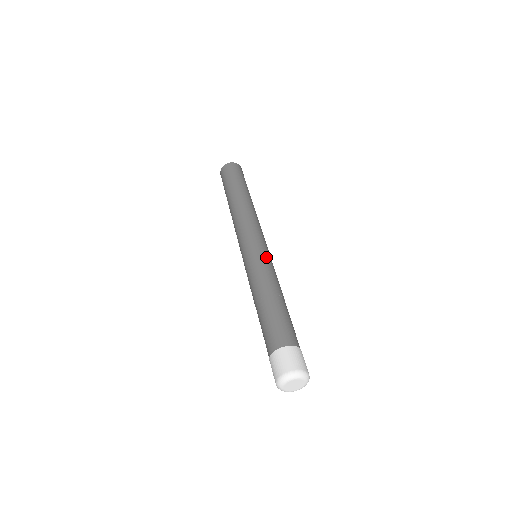
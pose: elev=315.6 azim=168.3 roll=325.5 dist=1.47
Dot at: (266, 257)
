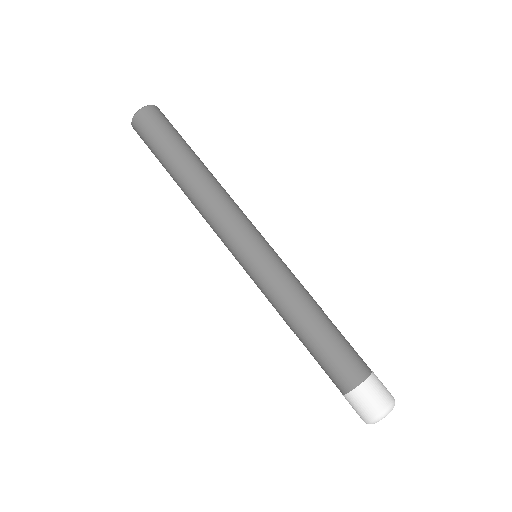
Dot at: (272, 264)
